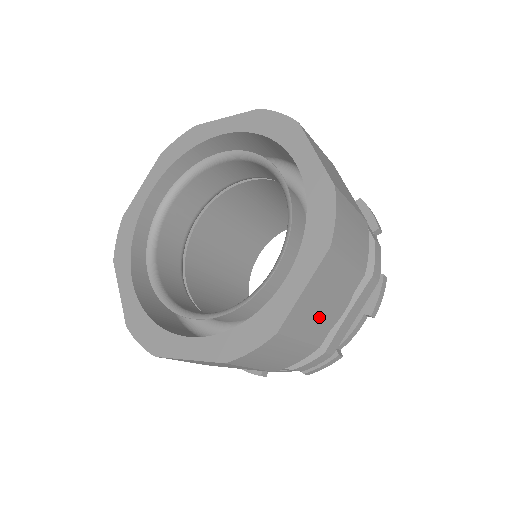
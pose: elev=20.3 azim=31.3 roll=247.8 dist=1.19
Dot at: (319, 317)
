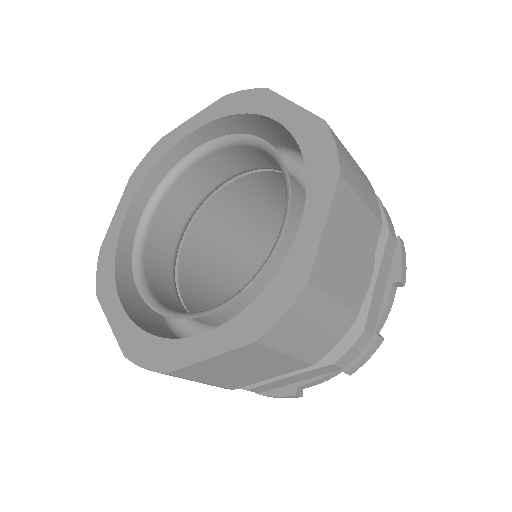
Dot at: (348, 271)
